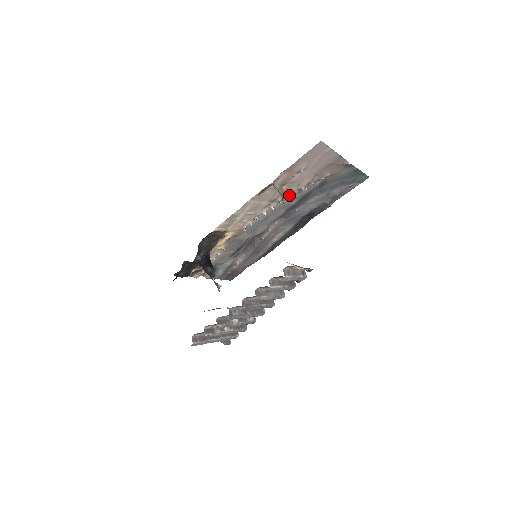
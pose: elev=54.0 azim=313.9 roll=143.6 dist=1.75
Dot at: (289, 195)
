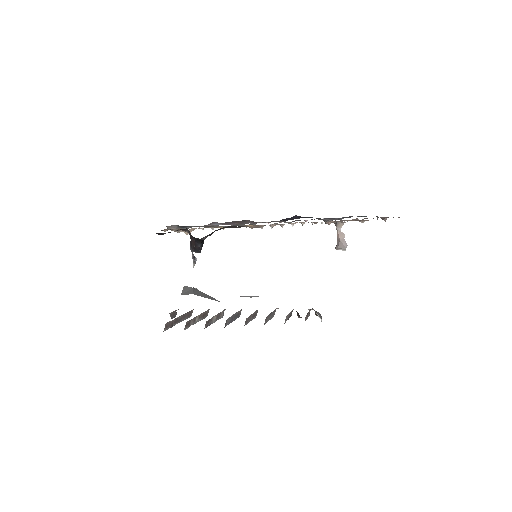
Dot at: (325, 221)
